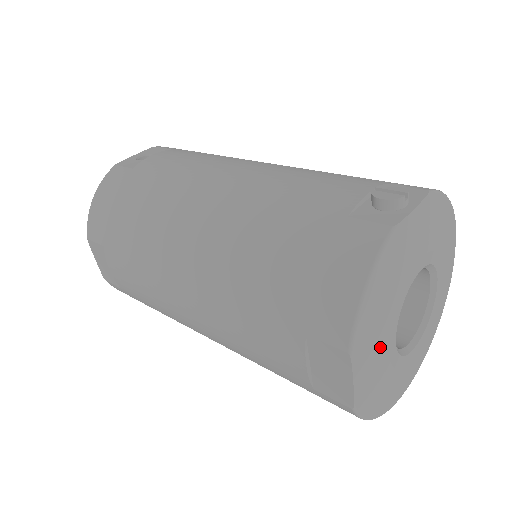
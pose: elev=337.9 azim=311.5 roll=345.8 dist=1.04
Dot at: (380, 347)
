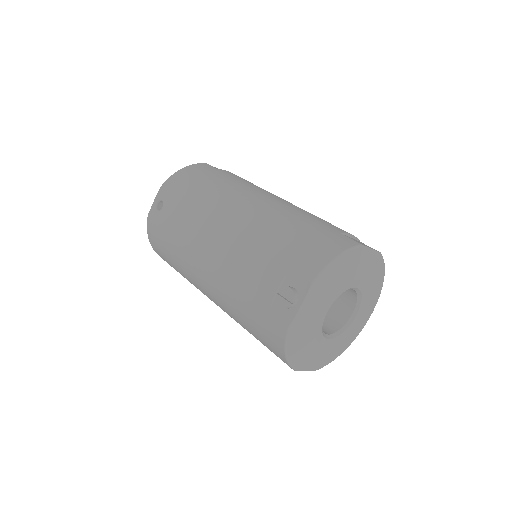
Dot at: (316, 353)
